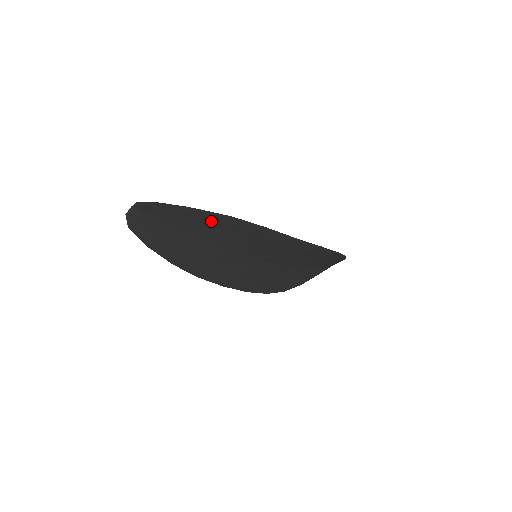
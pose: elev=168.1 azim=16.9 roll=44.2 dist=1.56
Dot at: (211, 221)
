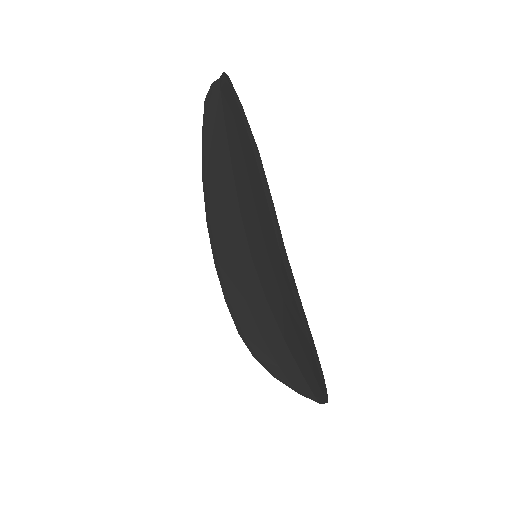
Dot at: (246, 145)
